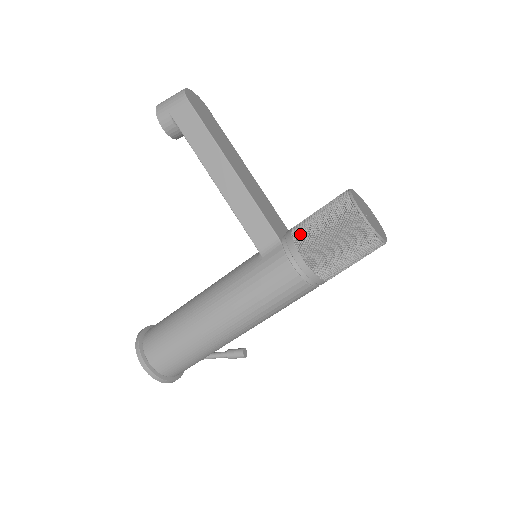
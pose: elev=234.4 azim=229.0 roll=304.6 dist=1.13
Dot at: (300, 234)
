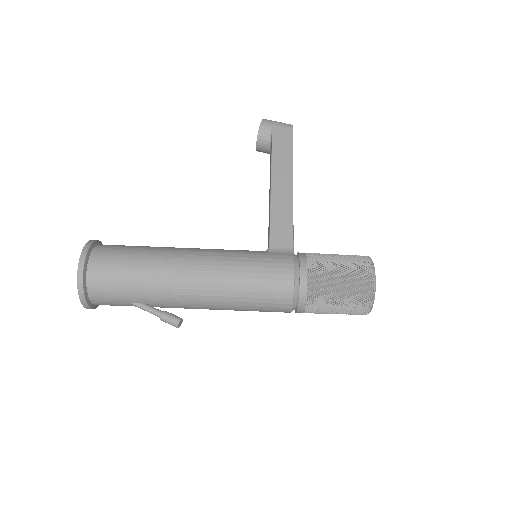
Dot at: (315, 255)
